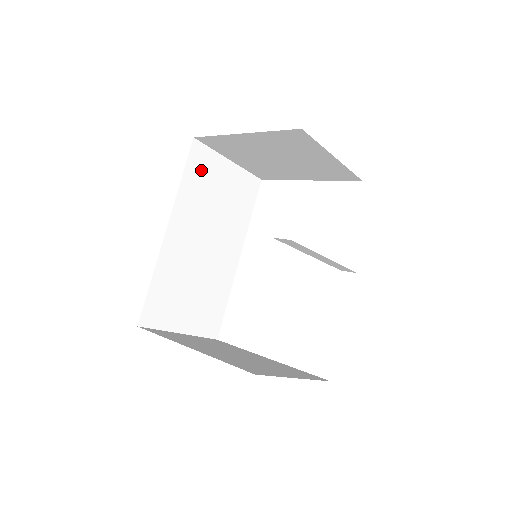
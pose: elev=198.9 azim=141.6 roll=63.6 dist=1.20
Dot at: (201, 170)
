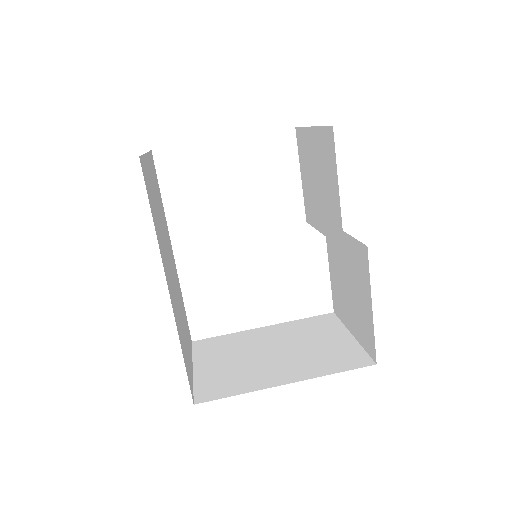
Dot at: (149, 191)
